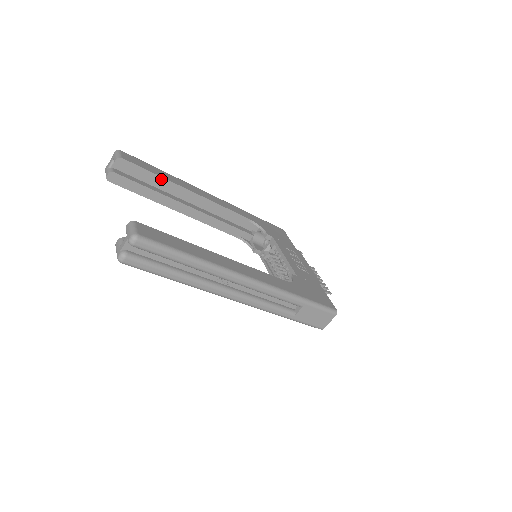
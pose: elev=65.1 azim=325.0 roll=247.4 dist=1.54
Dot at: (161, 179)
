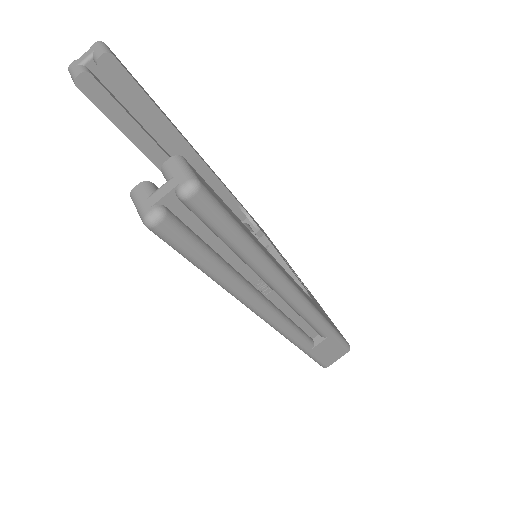
Dot at: (156, 111)
